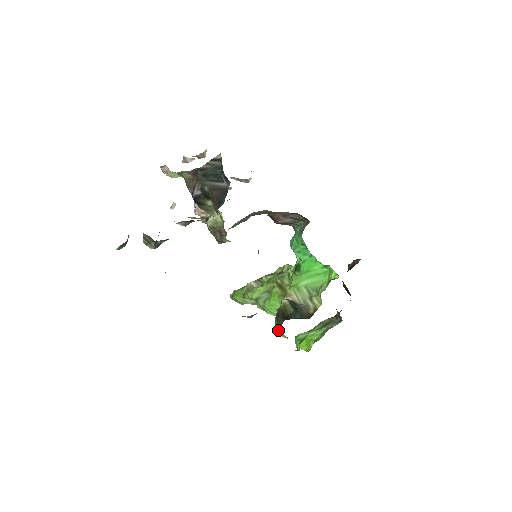
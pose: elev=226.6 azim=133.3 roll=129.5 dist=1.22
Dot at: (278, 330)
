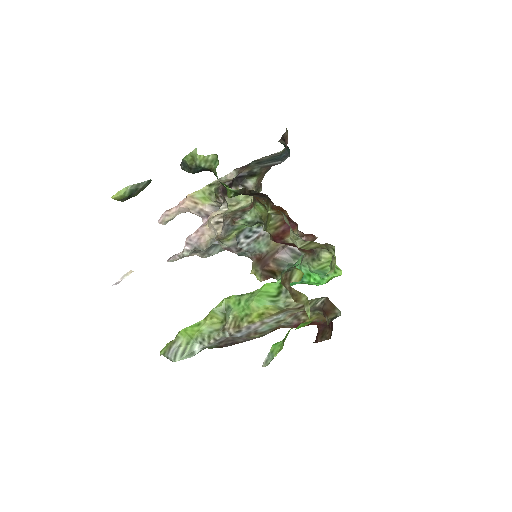
Dot at: (290, 272)
